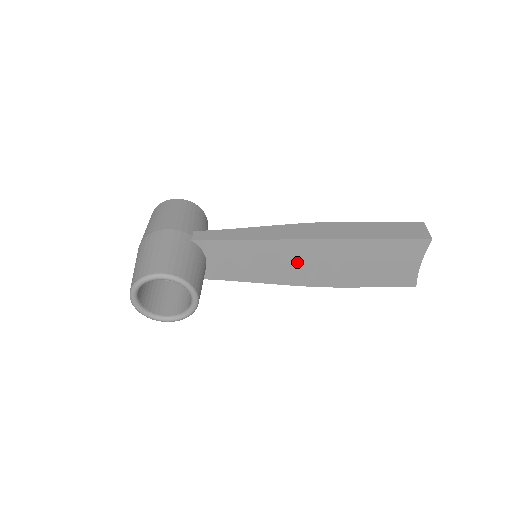
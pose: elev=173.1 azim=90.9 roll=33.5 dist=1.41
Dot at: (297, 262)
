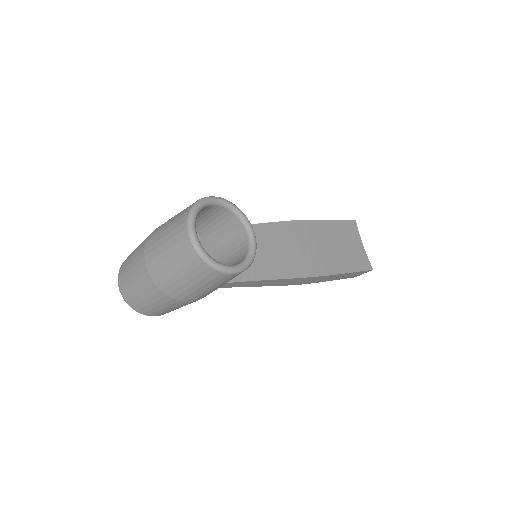
Dot at: (292, 247)
